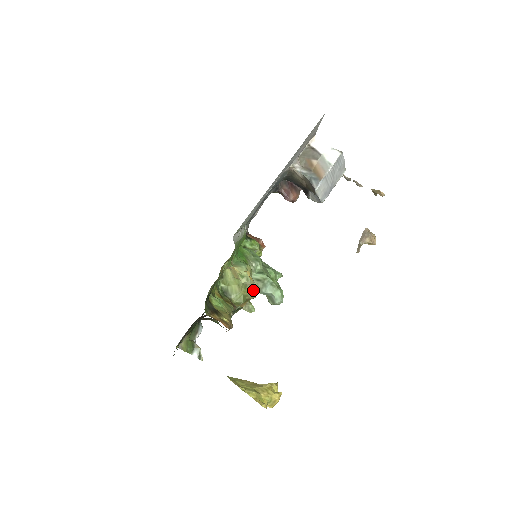
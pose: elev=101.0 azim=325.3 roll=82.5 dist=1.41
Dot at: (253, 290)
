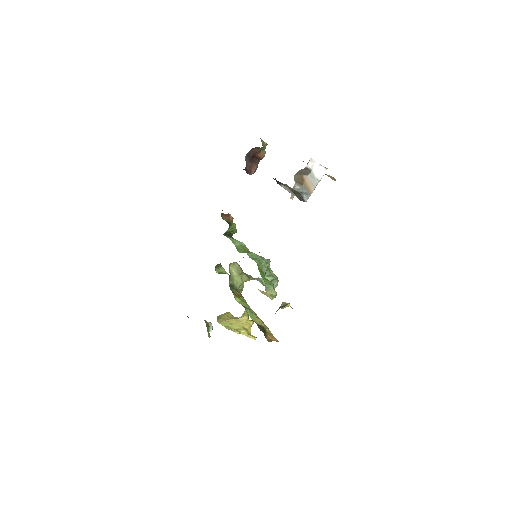
Dot at: (253, 279)
